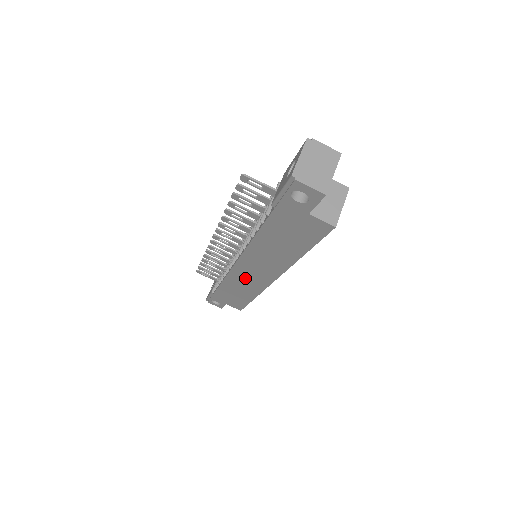
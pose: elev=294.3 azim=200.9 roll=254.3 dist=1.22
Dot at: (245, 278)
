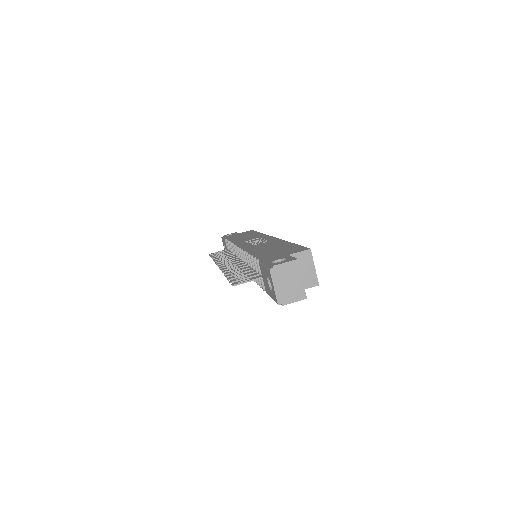
Dot at: occluded
